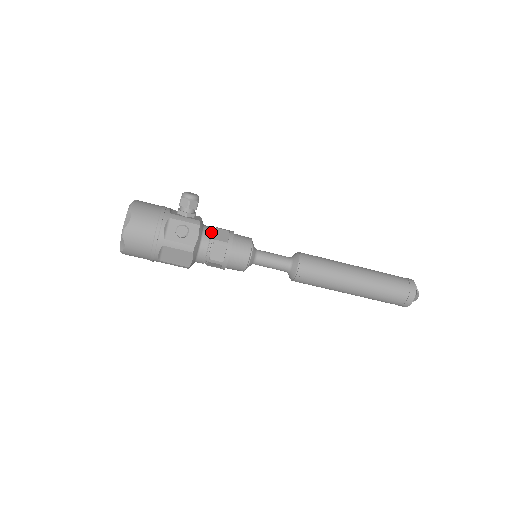
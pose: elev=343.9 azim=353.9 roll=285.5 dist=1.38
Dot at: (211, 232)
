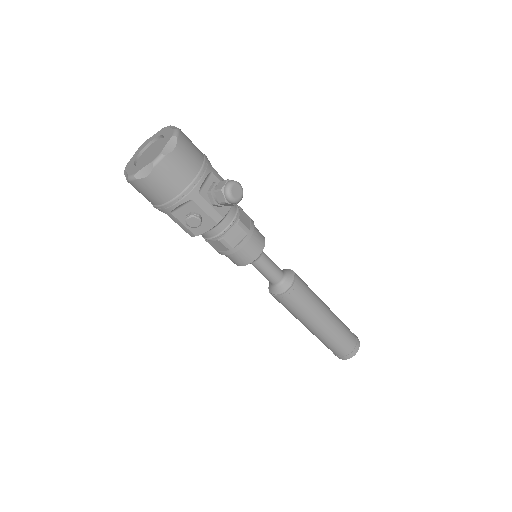
Dot at: (226, 229)
